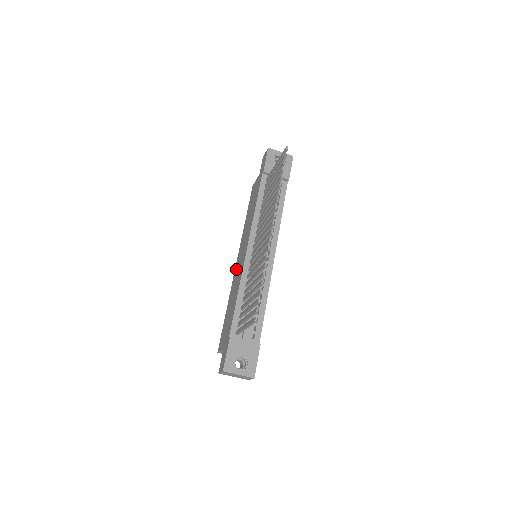
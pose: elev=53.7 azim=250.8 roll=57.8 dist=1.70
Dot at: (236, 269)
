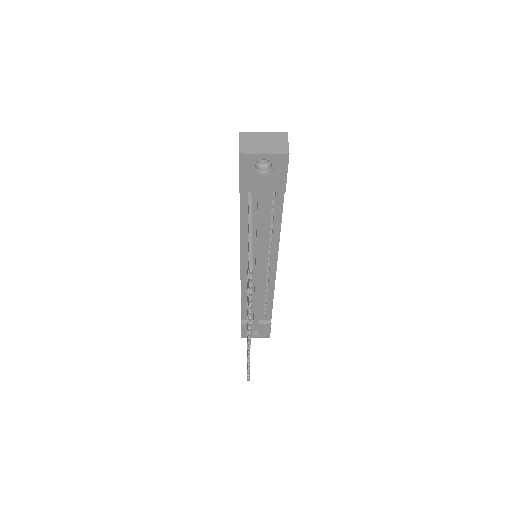
Dot at: occluded
